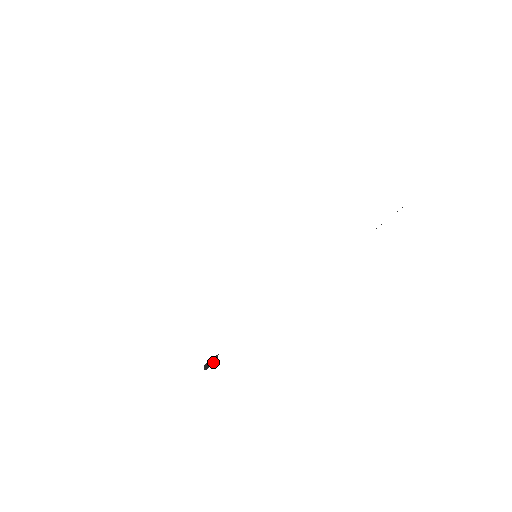
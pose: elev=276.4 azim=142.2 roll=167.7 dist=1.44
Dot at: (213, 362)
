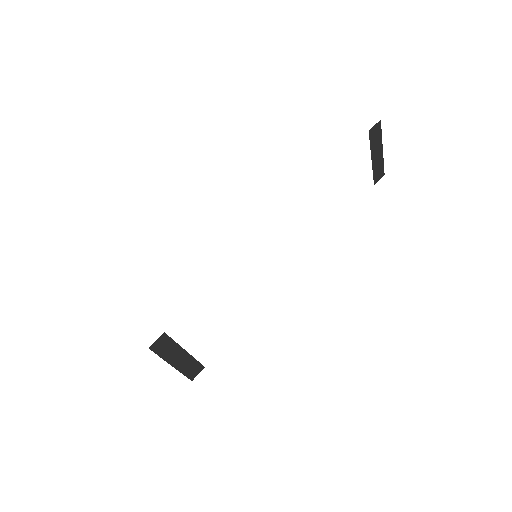
Dot at: (190, 362)
